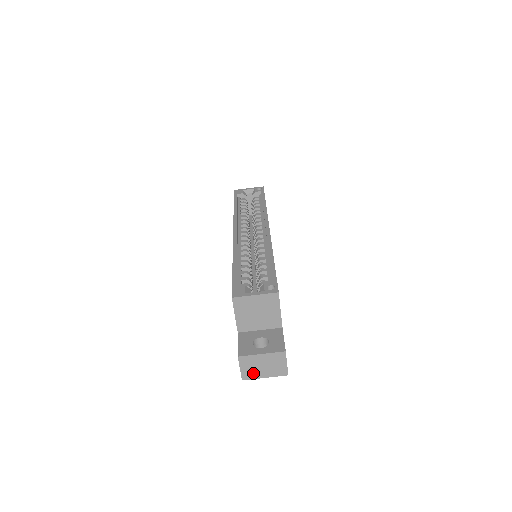
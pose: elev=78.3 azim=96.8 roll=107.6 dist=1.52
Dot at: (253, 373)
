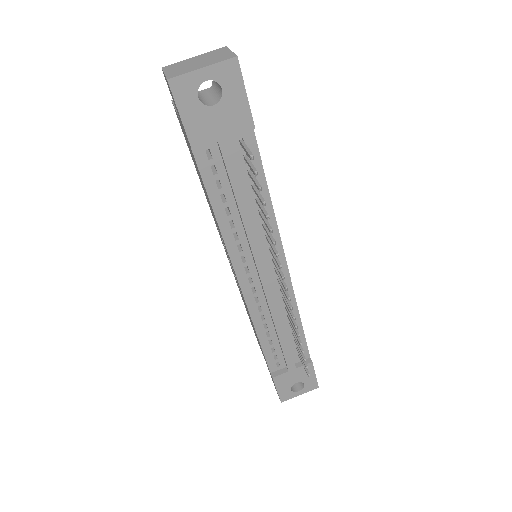
Dot at: (184, 71)
